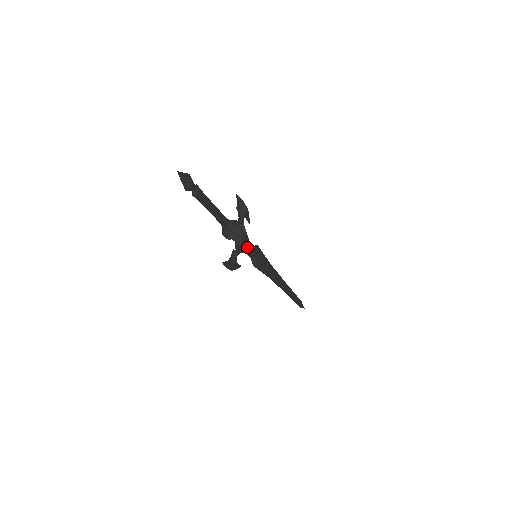
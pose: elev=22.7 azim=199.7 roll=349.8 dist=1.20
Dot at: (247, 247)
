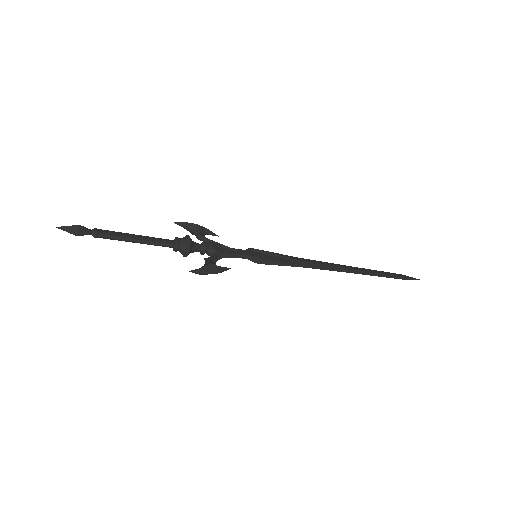
Dot at: (229, 252)
